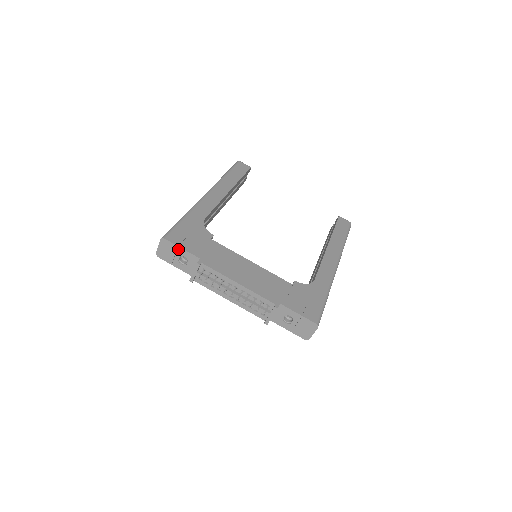
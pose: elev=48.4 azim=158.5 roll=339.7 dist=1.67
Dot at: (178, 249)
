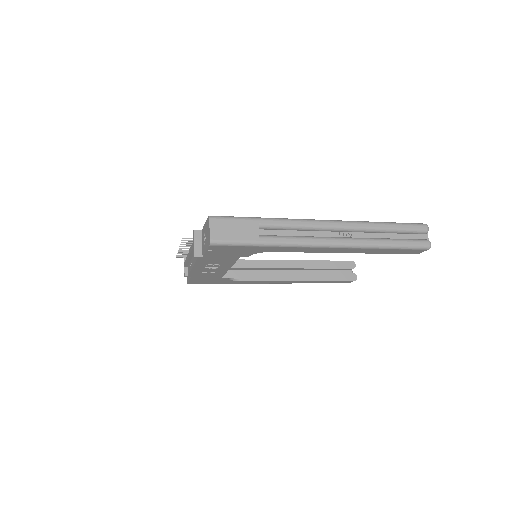
Dot at: occluded
